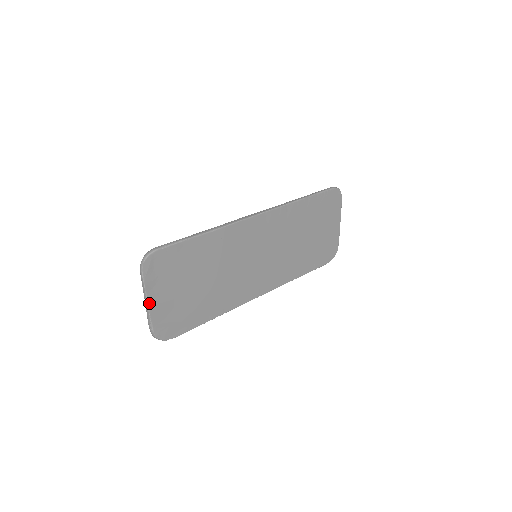
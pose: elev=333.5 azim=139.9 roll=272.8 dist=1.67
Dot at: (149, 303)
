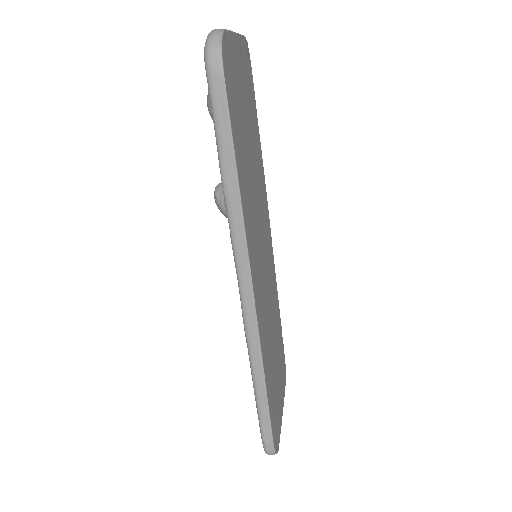
Dot at: (236, 36)
